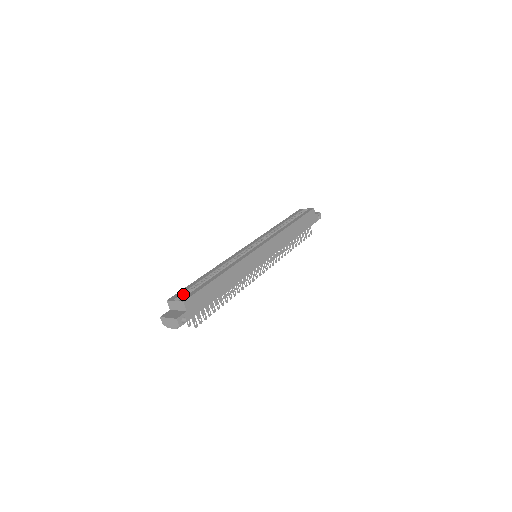
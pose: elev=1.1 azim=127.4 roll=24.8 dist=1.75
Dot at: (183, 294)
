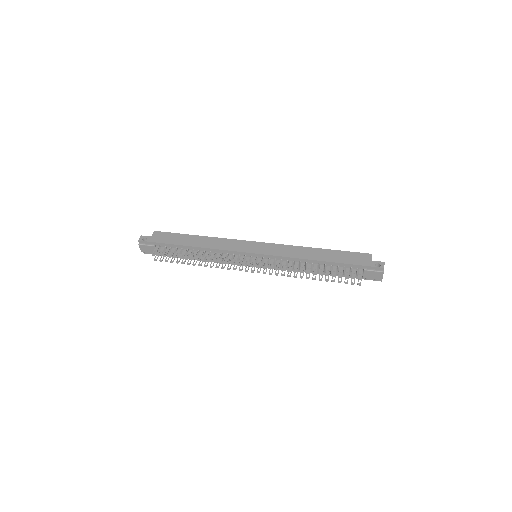
Dot at: occluded
